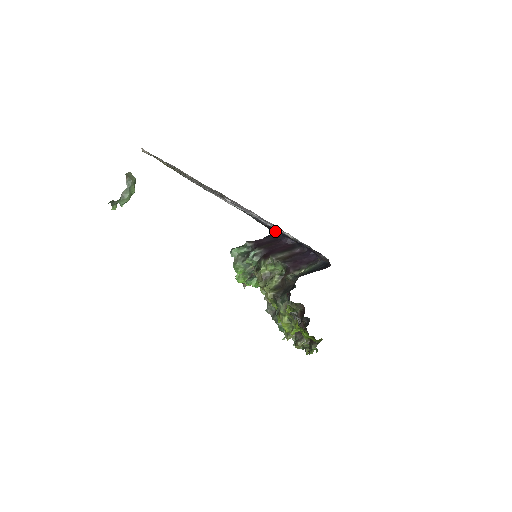
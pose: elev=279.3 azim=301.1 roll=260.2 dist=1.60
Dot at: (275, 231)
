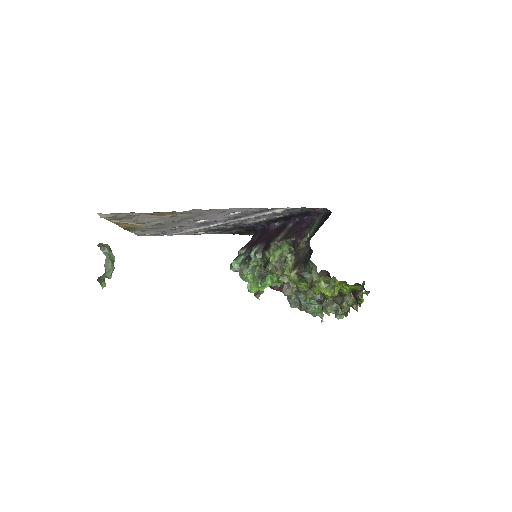
Dot at: (257, 228)
